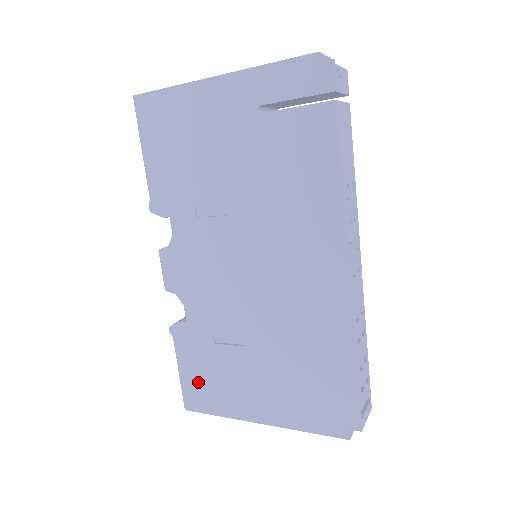
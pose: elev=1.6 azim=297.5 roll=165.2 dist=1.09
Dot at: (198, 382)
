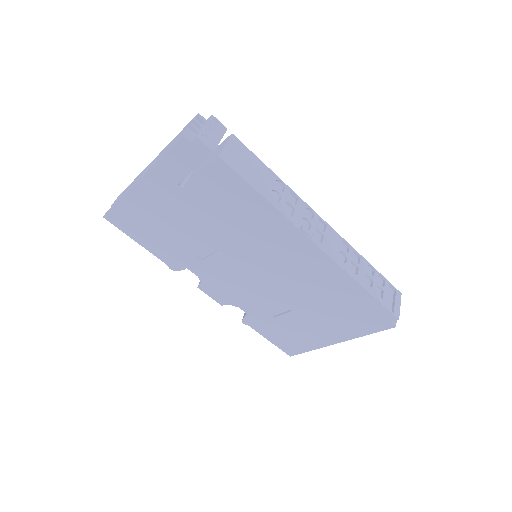
Dot at: (284, 340)
